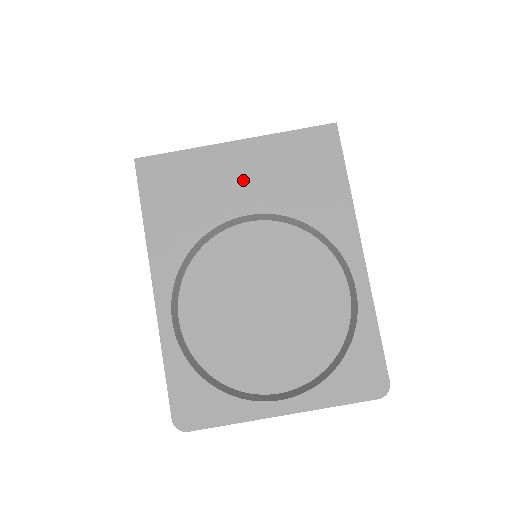
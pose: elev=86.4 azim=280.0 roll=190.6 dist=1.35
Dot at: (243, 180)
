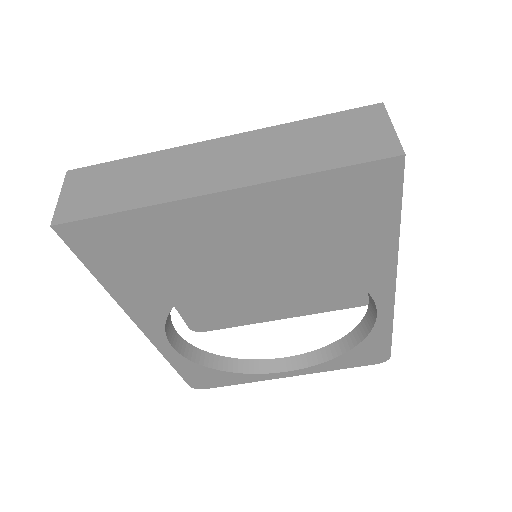
Dot at: (238, 238)
